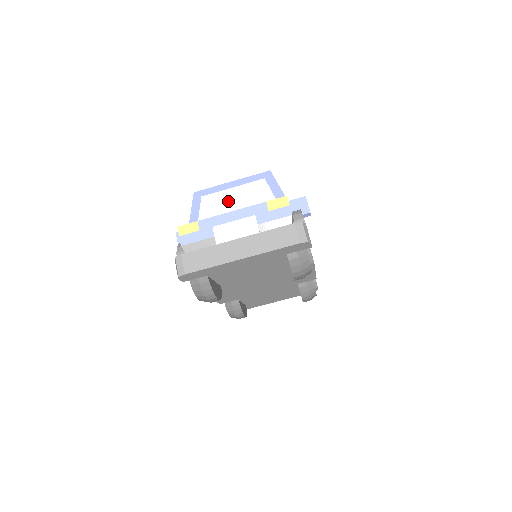
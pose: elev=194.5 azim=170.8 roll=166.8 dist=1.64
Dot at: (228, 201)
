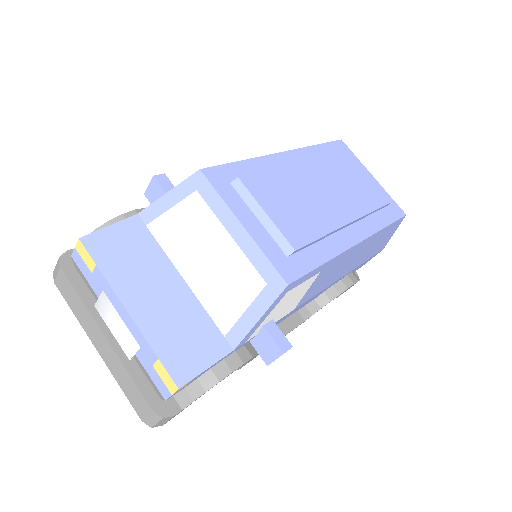
Dot at: (203, 246)
